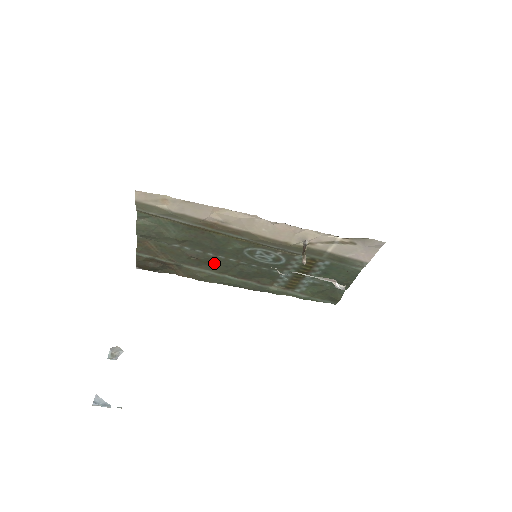
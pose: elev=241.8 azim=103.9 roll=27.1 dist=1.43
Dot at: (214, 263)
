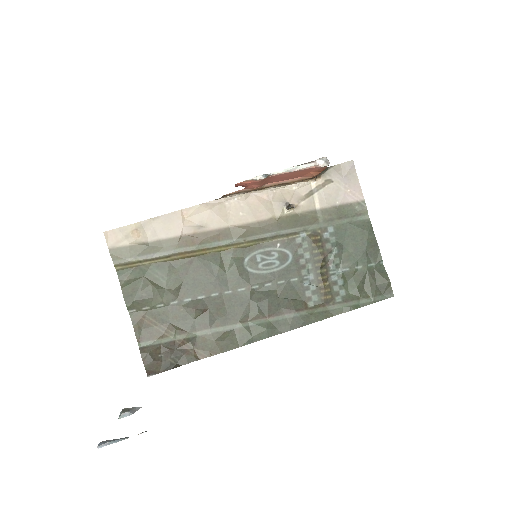
Dot at: (226, 309)
